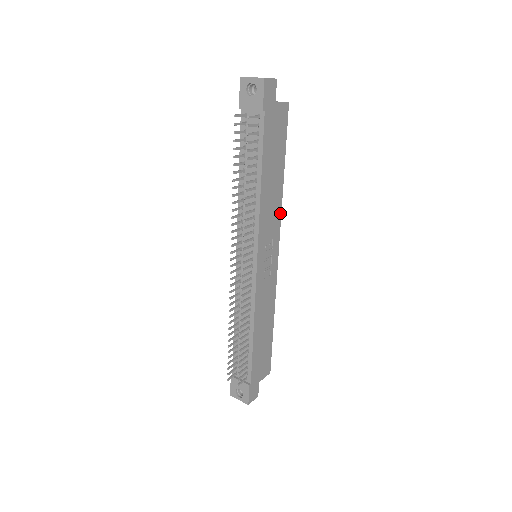
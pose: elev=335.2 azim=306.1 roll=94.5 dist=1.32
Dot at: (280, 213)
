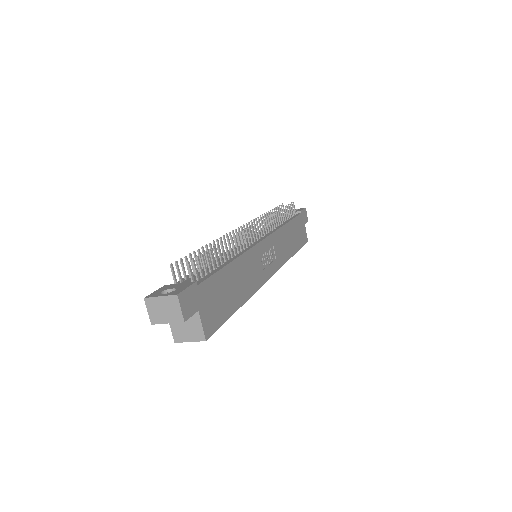
Dot at: (284, 262)
